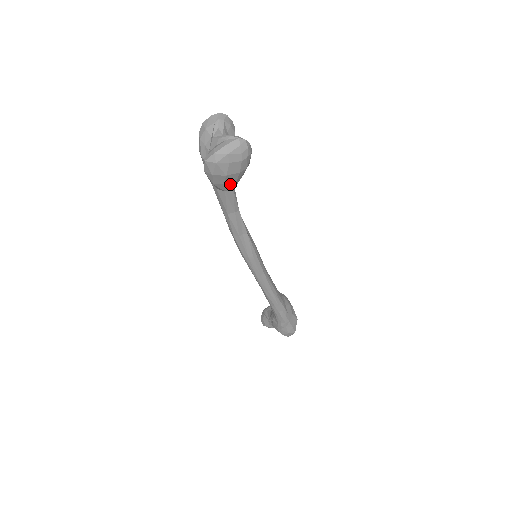
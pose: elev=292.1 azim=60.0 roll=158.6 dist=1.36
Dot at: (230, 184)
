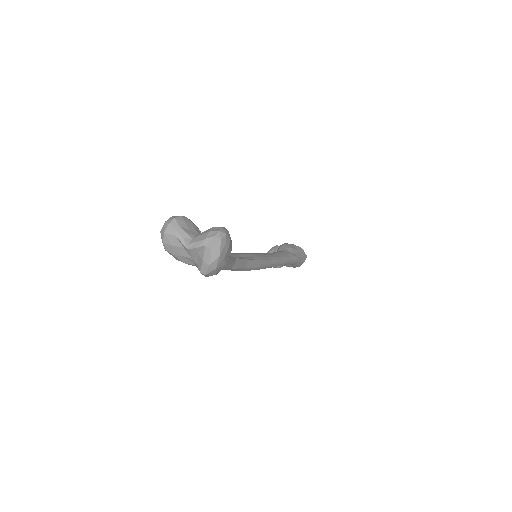
Dot at: occluded
